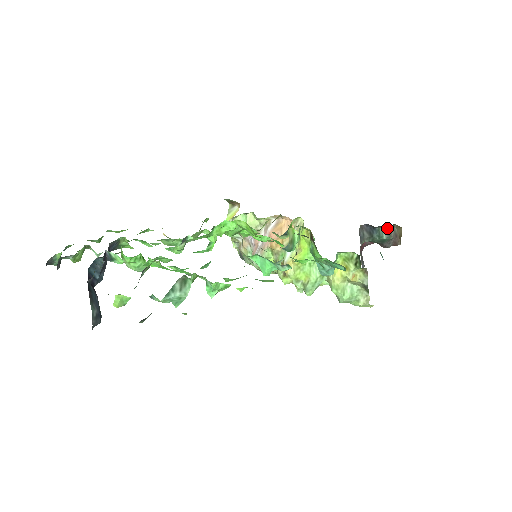
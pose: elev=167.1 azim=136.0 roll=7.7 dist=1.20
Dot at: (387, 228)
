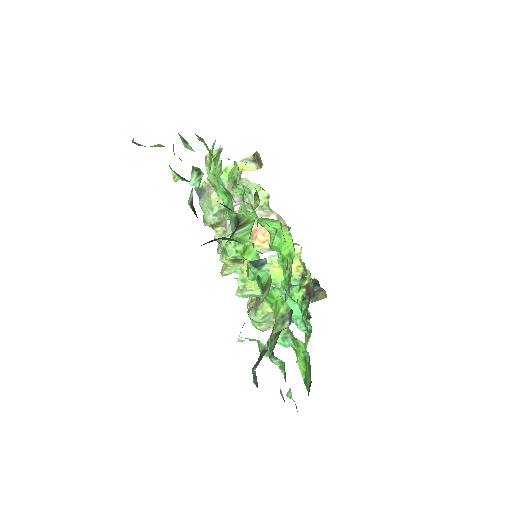
Dot at: (319, 289)
